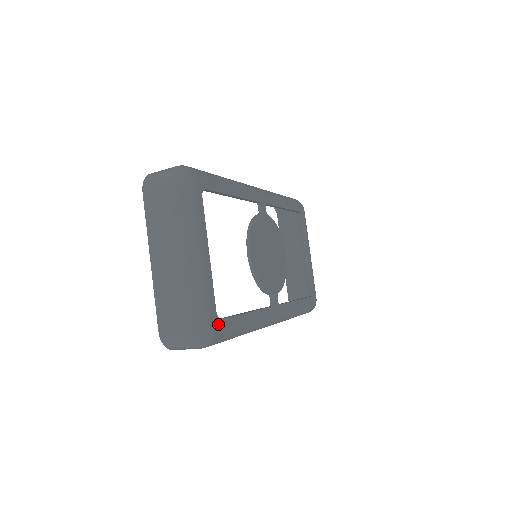
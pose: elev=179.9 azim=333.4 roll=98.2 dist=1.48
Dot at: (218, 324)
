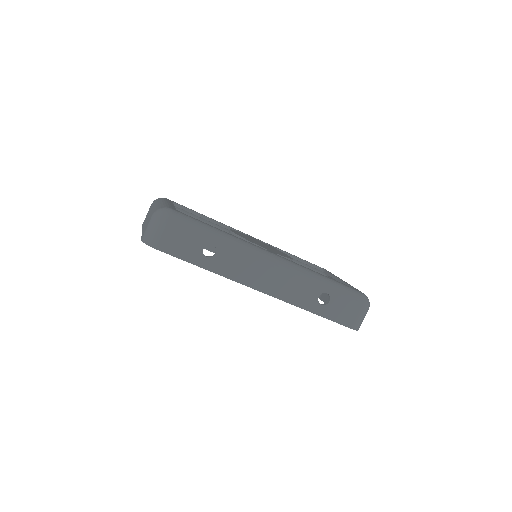
Dot at: (178, 211)
